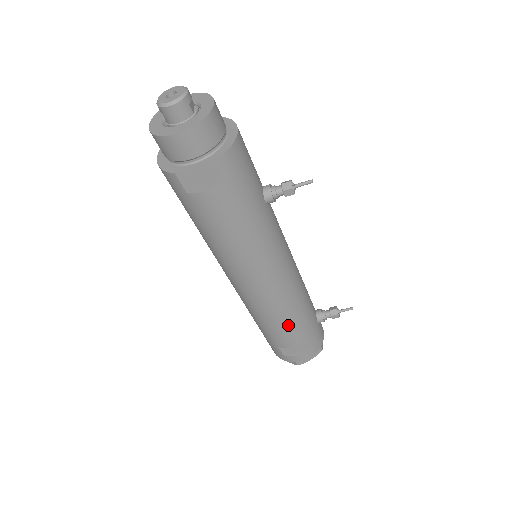
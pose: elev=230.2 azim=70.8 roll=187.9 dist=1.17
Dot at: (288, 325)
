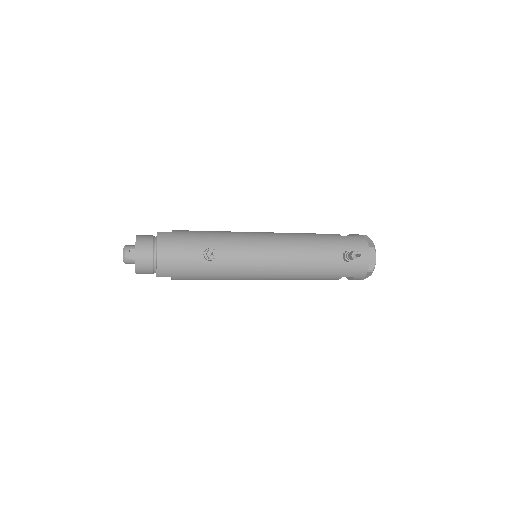
Dot at: (312, 279)
